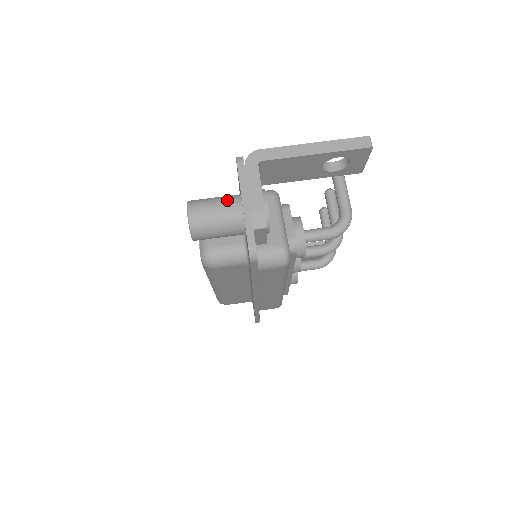
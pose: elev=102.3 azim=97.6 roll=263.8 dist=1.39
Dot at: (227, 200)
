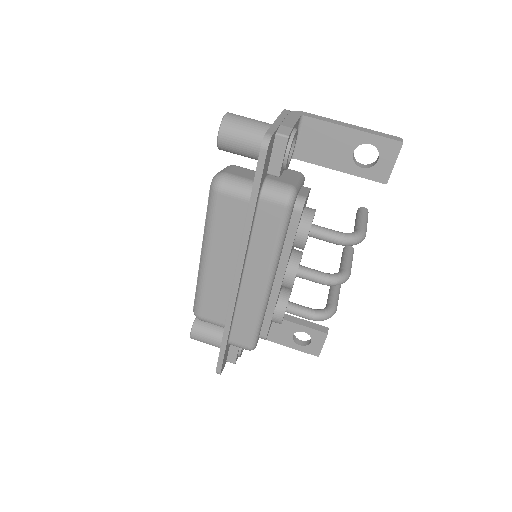
Dot at: (263, 122)
